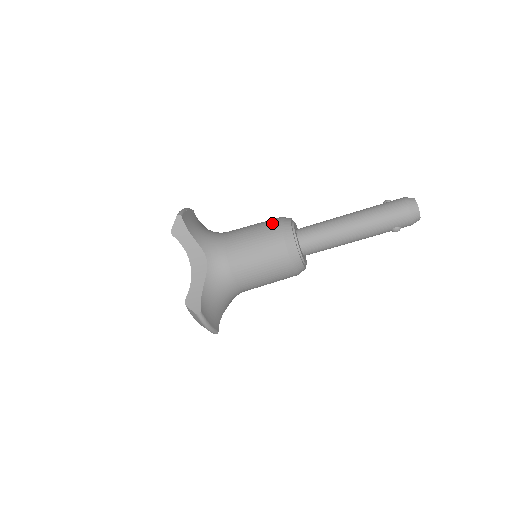
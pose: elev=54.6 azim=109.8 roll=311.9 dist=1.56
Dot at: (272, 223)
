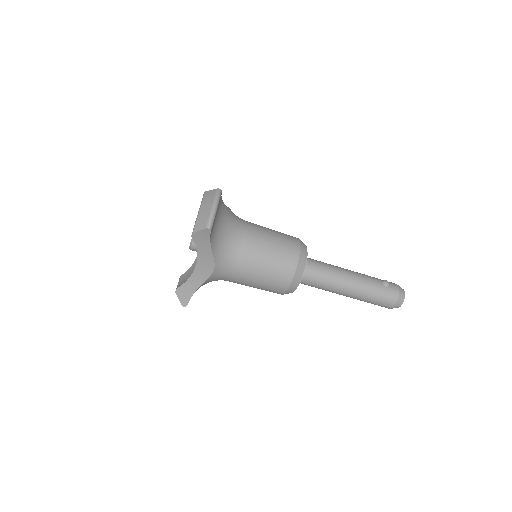
Dot at: (289, 263)
